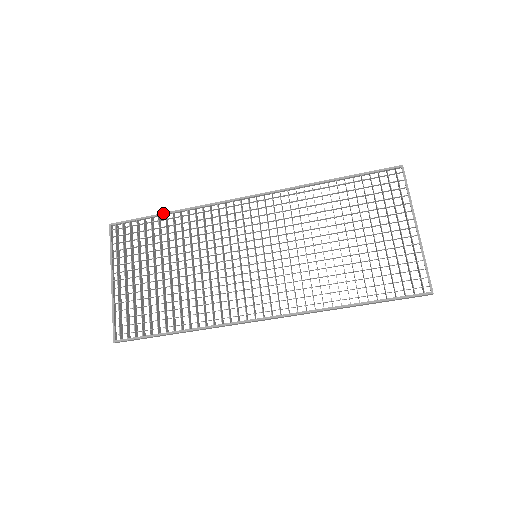
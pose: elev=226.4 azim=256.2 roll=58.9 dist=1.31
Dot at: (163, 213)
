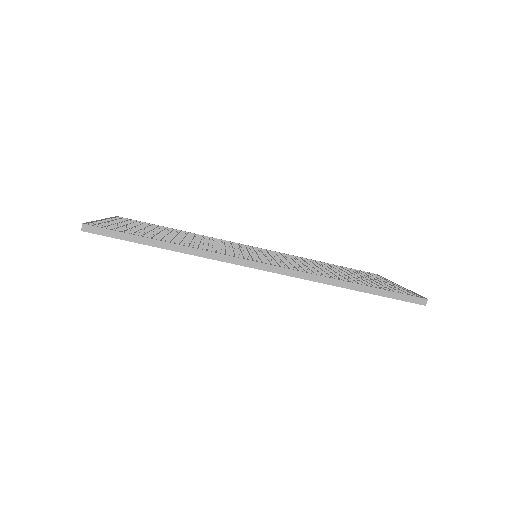
Dot at: (172, 228)
